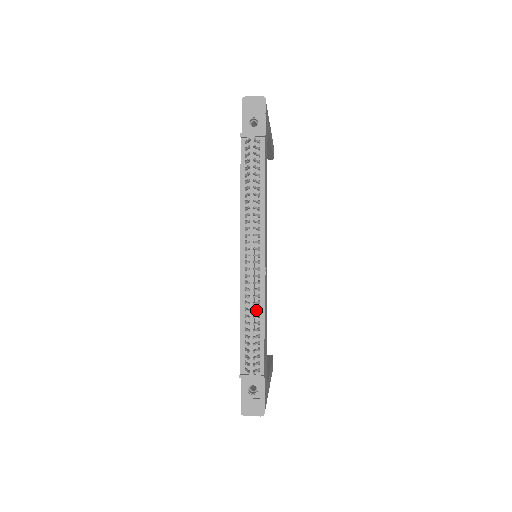
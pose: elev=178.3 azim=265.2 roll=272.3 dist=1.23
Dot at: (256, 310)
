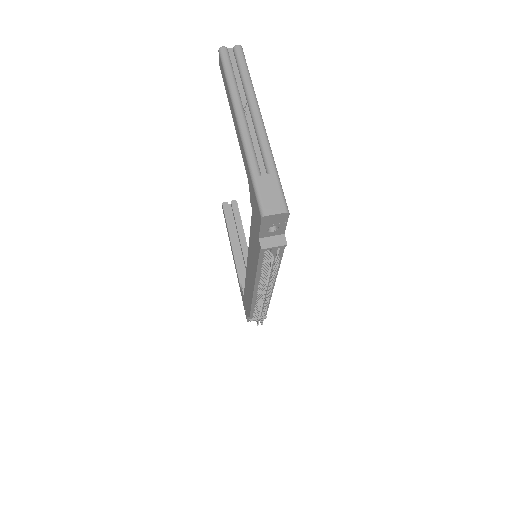
Dot at: occluded
